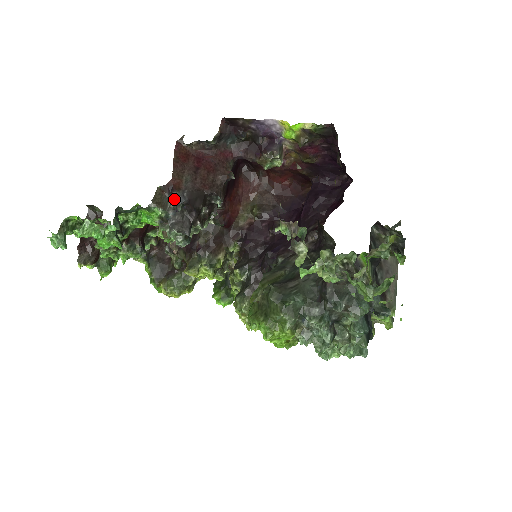
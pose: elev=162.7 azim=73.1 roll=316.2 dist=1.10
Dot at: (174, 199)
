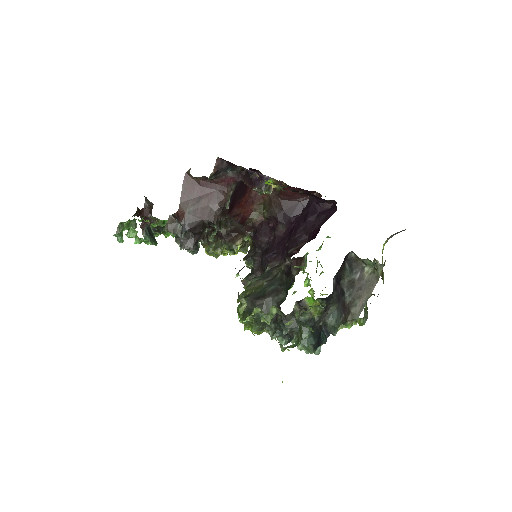
Dot at: (181, 225)
